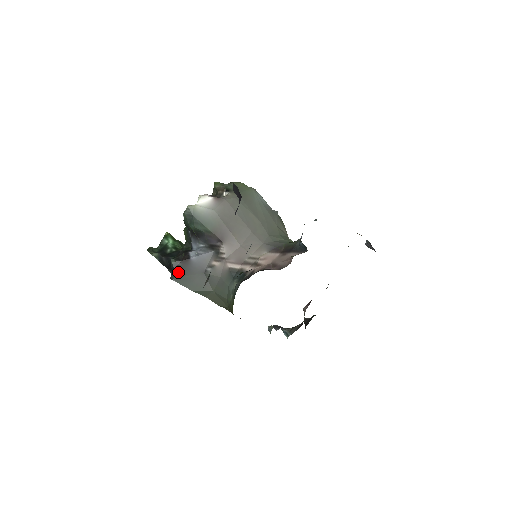
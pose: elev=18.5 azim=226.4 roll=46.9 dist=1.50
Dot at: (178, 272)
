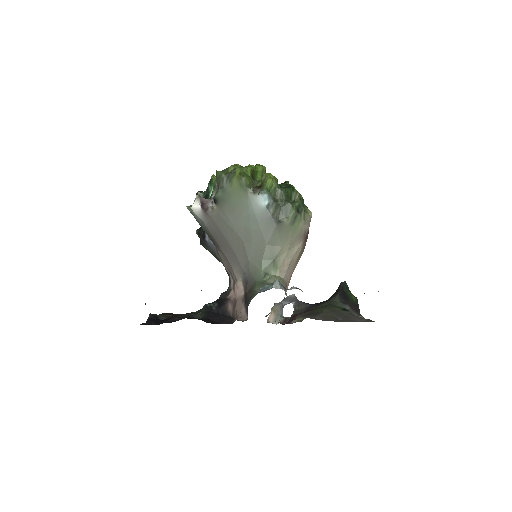
Dot at: (202, 242)
